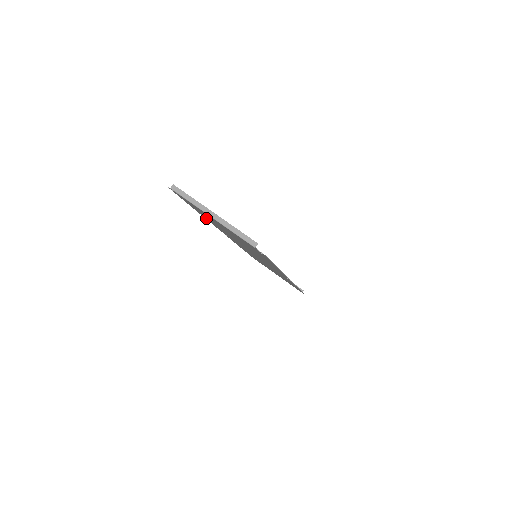
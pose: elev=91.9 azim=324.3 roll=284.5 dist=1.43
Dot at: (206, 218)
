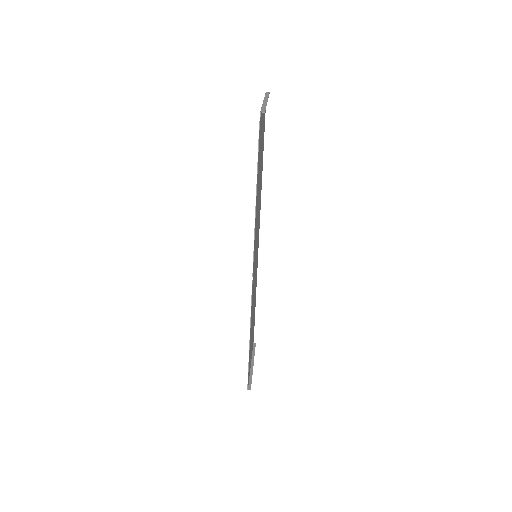
Dot at: occluded
